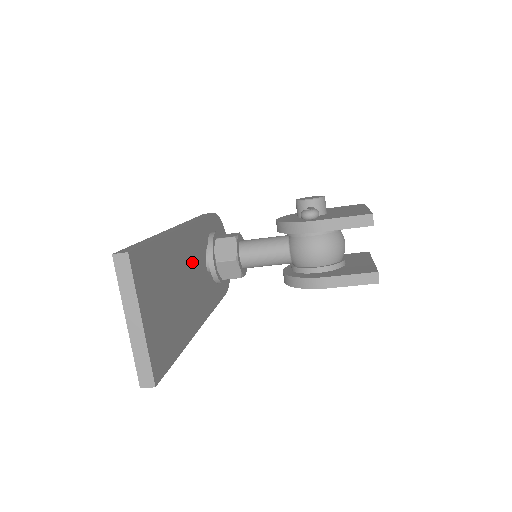
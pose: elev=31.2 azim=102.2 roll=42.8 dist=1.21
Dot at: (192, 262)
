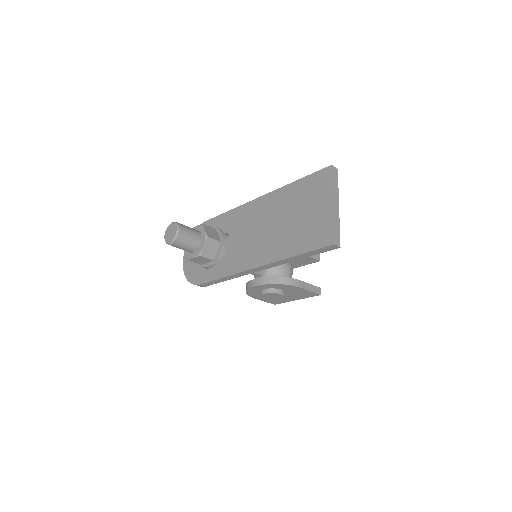
Dot at: occluded
